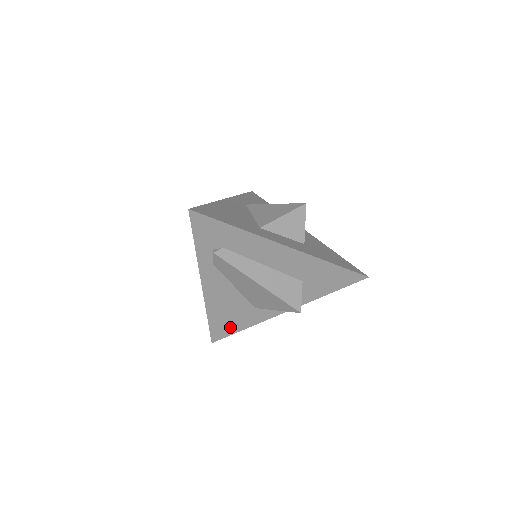
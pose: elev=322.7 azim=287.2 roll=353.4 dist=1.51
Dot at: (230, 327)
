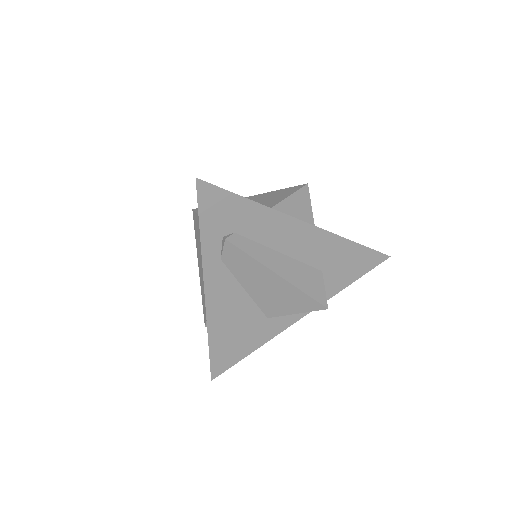
Dot at: (235, 352)
